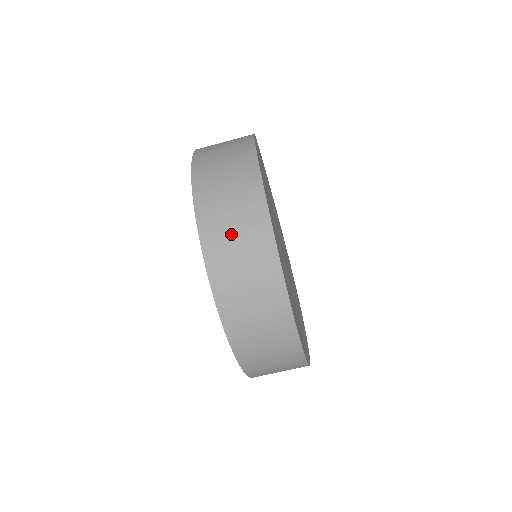
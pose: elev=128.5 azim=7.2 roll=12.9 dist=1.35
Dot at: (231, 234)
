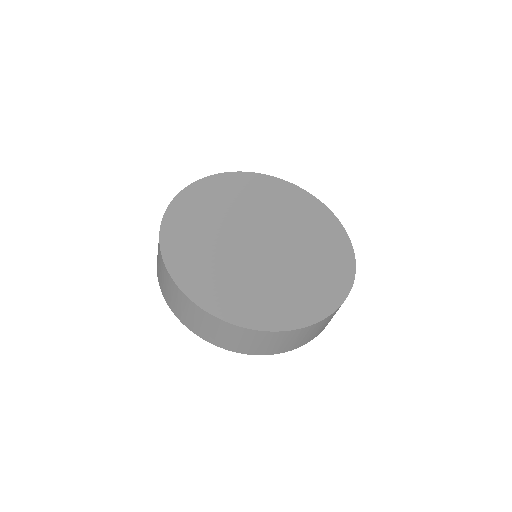
Dot at: occluded
